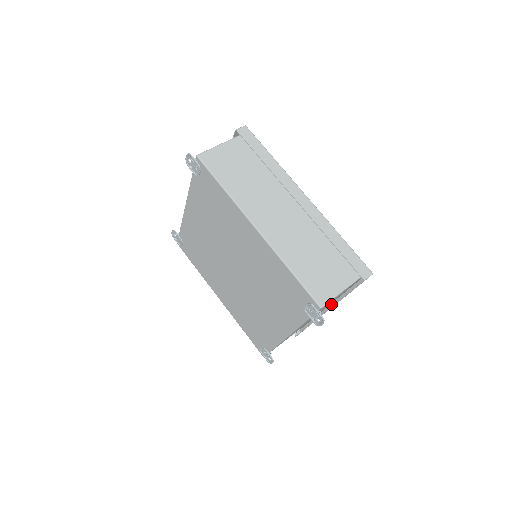
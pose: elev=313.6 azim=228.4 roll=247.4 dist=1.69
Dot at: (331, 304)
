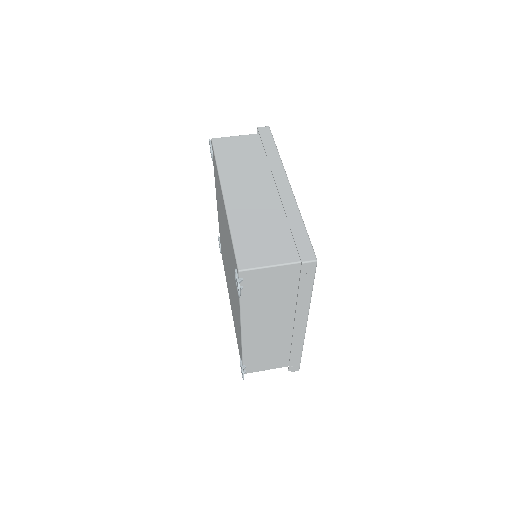
Dot at: (306, 319)
